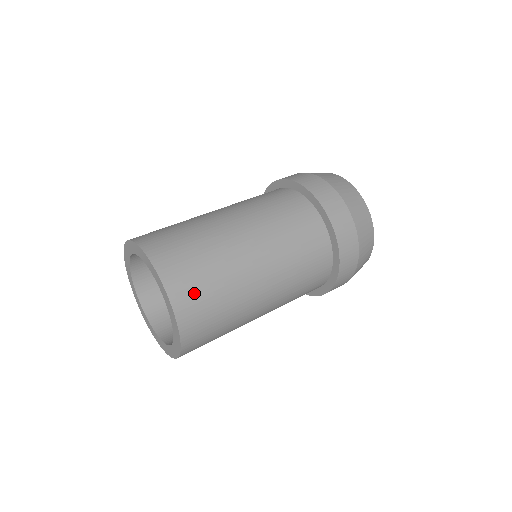
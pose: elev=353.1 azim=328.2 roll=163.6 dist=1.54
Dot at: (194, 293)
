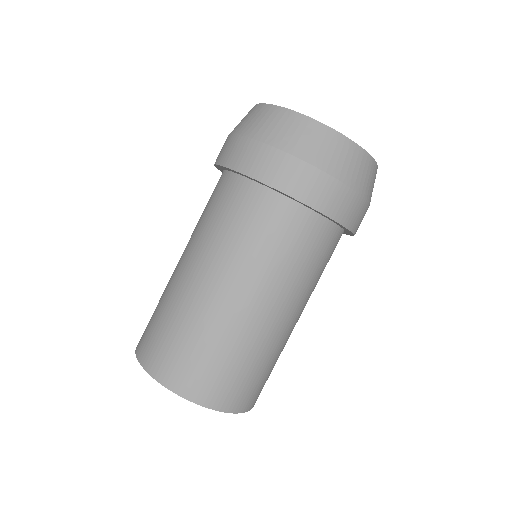
Dot at: (159, 349)
